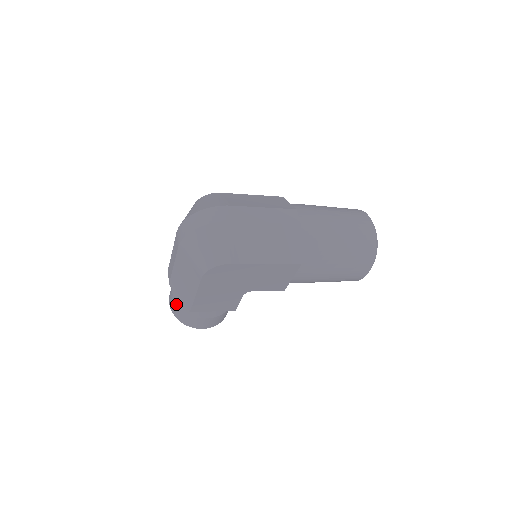
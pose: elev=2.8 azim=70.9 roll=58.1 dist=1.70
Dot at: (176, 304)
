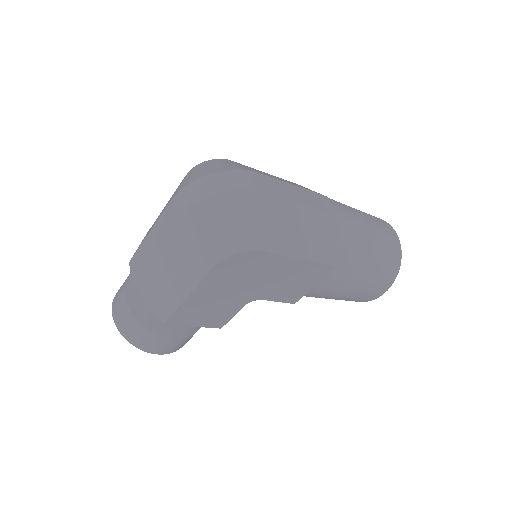
Dot at: (131, 314)
